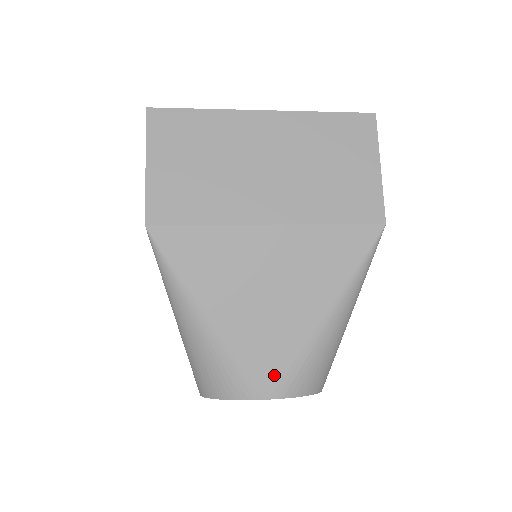
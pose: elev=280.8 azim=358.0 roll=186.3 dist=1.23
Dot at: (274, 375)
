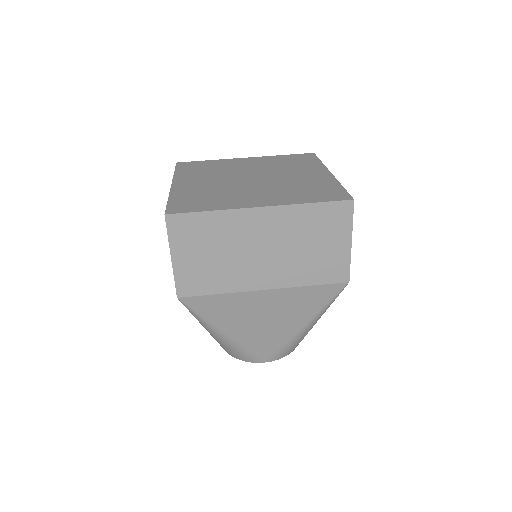
Dot at: (268, 353)
